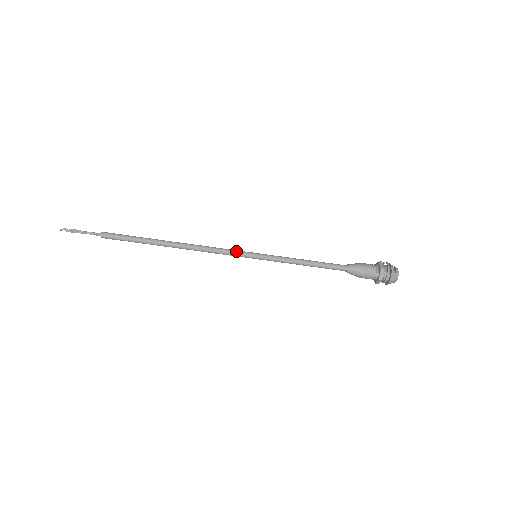
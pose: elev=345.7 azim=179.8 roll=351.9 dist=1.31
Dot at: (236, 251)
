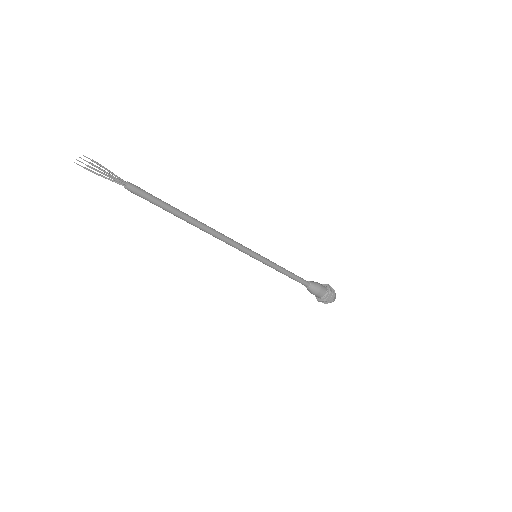
Dot at: occluded
